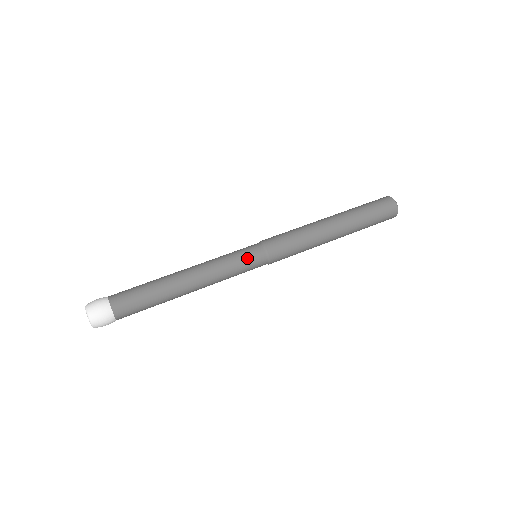
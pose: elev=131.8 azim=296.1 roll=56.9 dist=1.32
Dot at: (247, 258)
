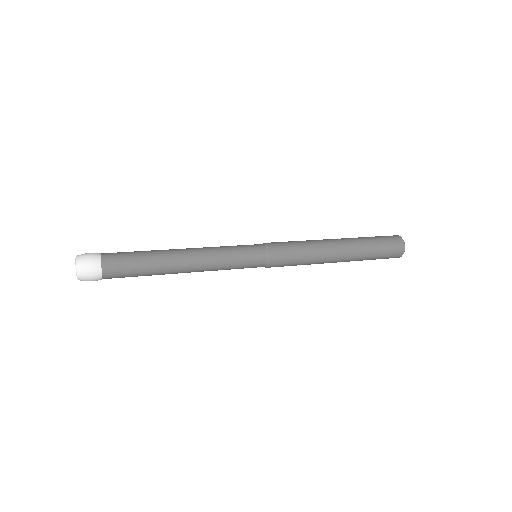
Dot at: (247, 259)
